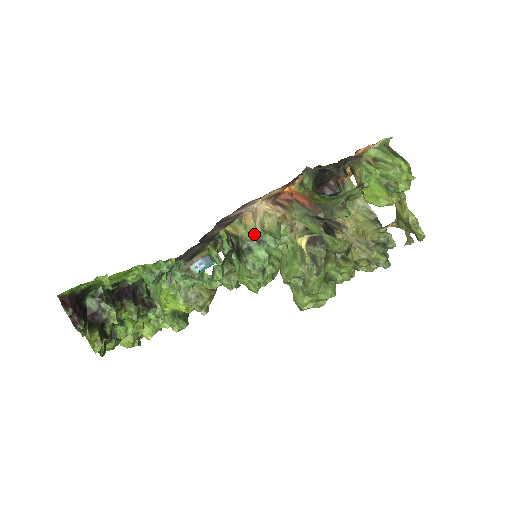
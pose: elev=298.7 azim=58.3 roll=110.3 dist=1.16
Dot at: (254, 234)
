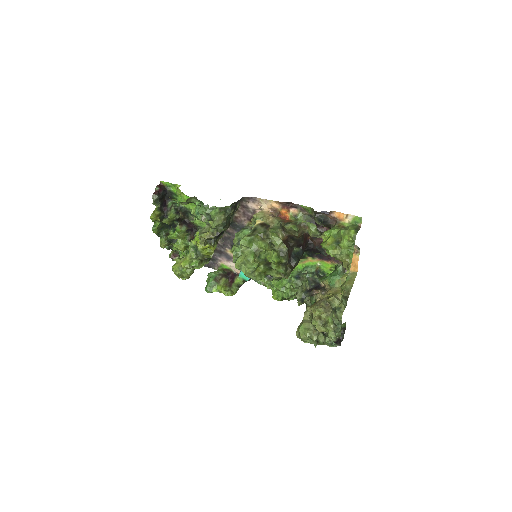
Dot at: occluded
